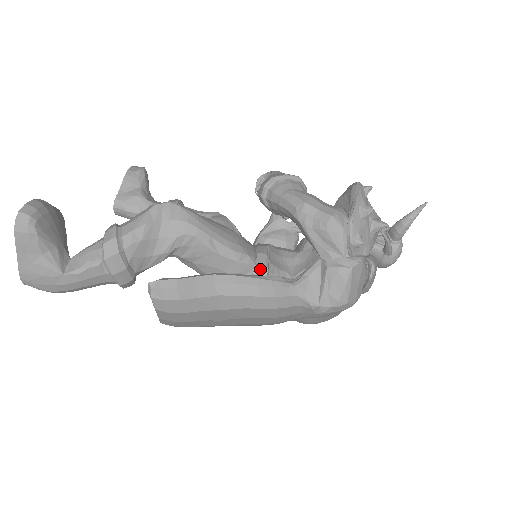
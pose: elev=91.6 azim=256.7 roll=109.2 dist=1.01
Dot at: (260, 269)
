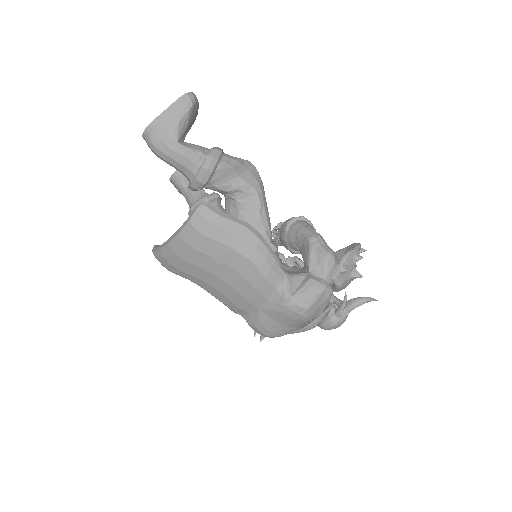
Dot at: (272, 247)
